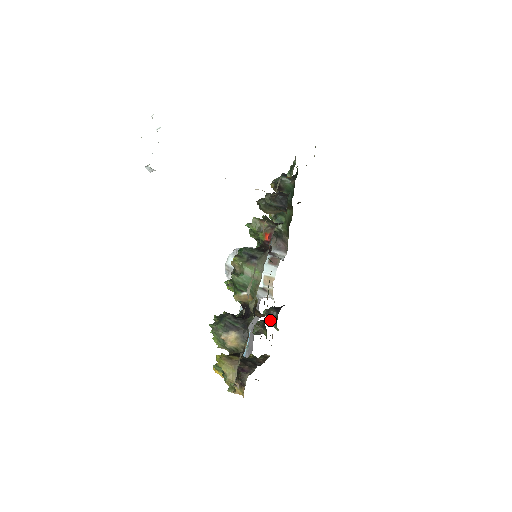
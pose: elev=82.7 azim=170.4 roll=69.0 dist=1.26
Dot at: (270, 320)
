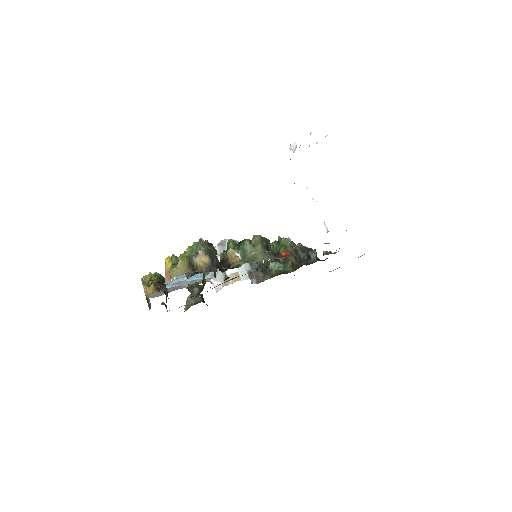
Dot at: (192, 298)
